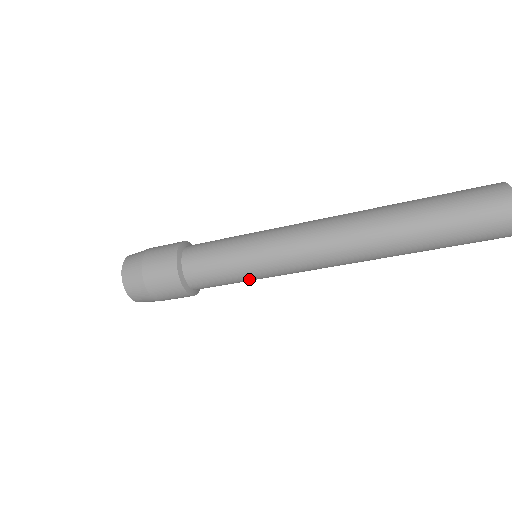
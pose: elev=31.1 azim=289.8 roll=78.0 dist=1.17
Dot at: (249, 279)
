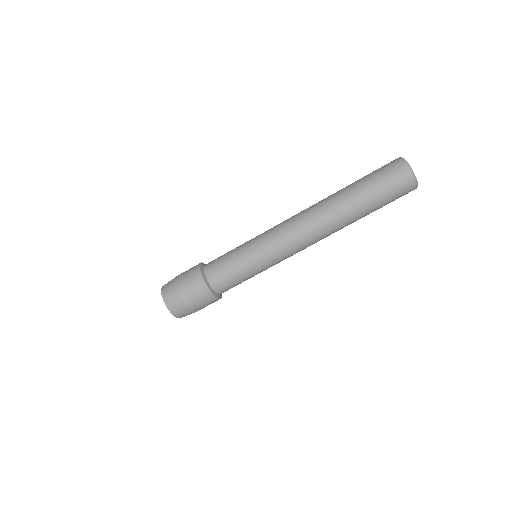
Dot at: (255, 271)
